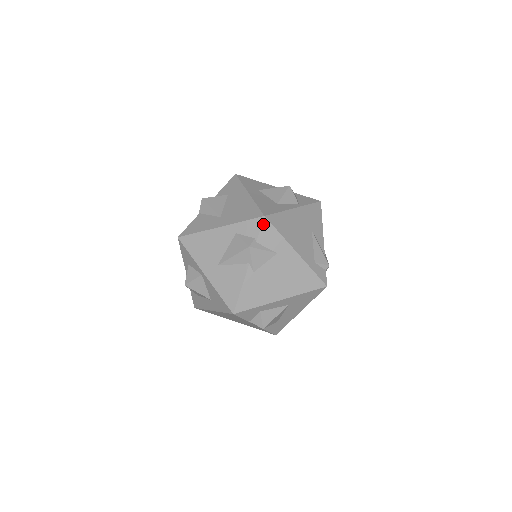
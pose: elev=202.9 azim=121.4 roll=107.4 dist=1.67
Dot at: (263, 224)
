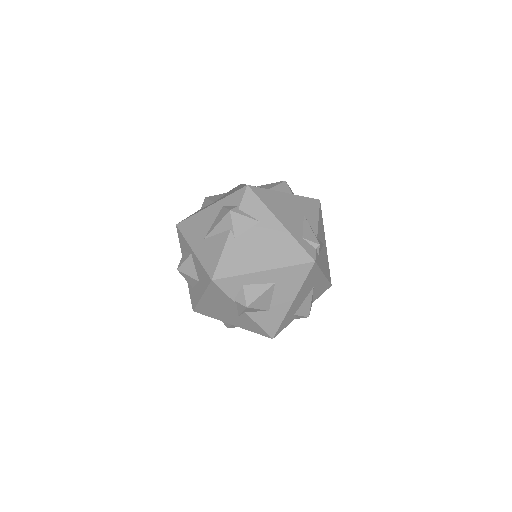
Dot at: (246, 192)
